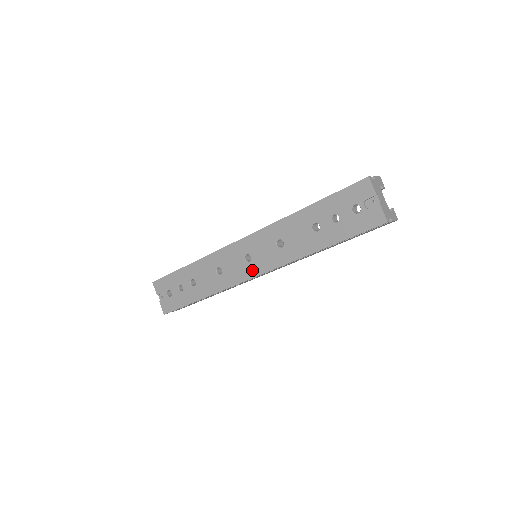
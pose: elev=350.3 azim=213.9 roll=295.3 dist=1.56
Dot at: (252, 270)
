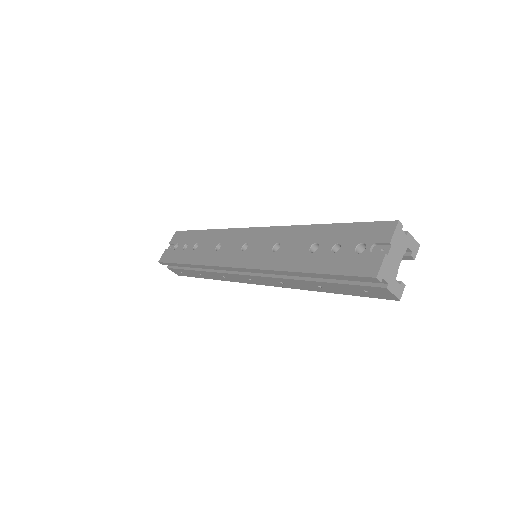
Dot at: (238, 260)
